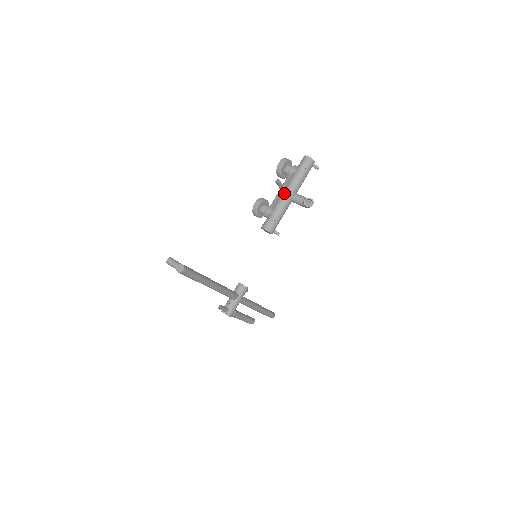
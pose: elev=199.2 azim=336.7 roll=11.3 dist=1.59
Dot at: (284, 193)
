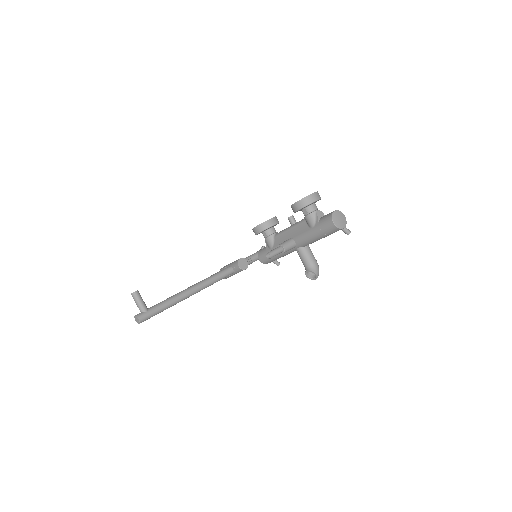
Dot at: occluded
